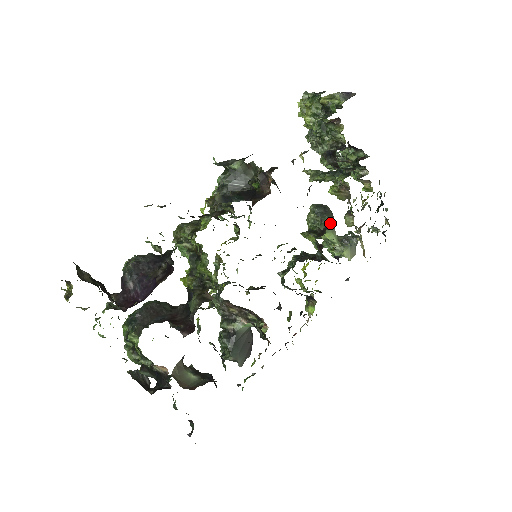
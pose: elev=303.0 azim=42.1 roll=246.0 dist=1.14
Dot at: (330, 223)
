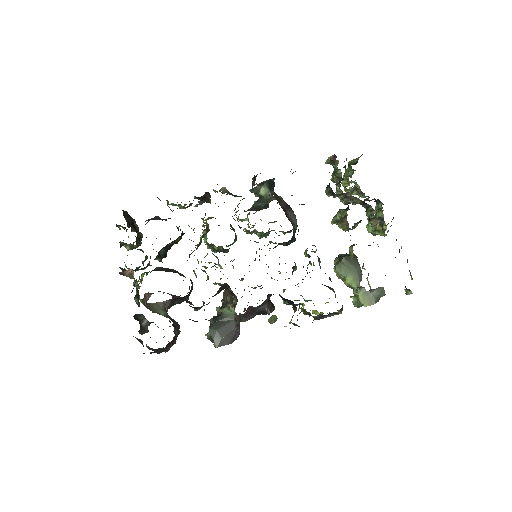
Dot at: (351, 268)
